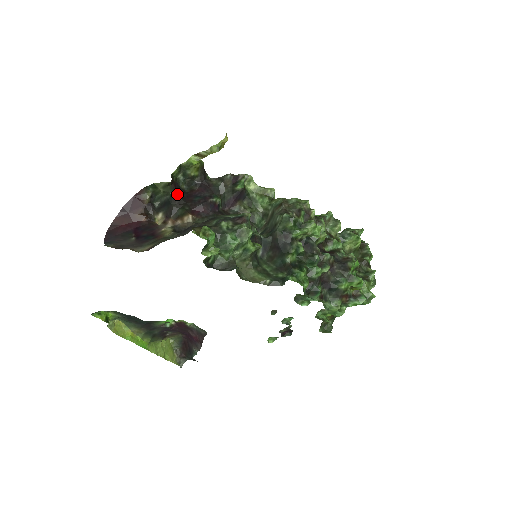
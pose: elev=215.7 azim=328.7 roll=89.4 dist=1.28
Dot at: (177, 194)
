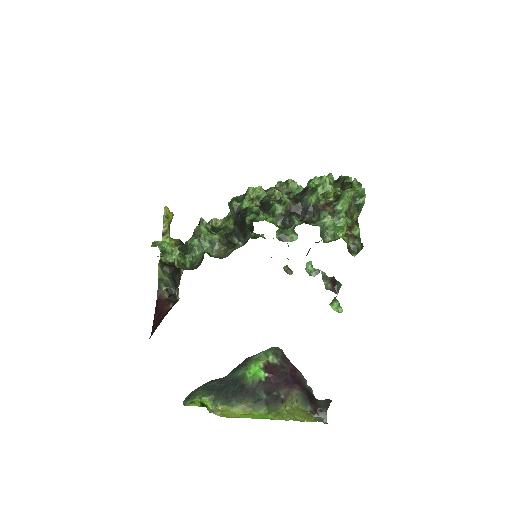
Dot at: (174, 269)
